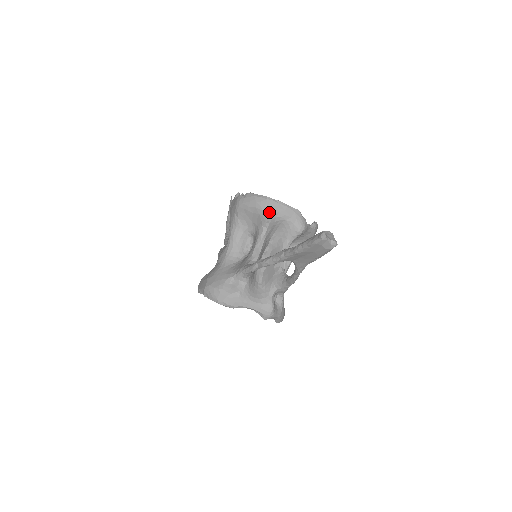
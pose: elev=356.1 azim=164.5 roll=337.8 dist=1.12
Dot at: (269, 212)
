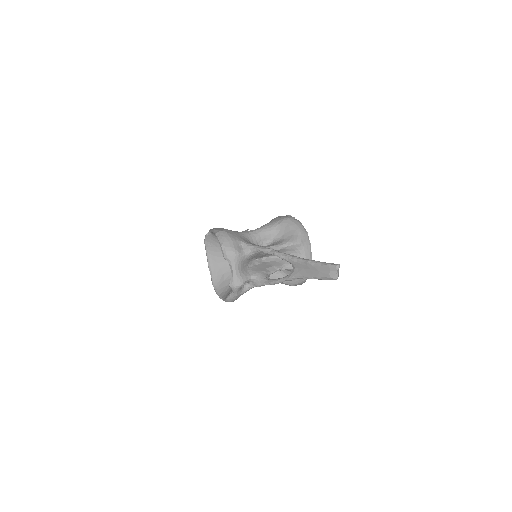
Dot at: (301, 239)
